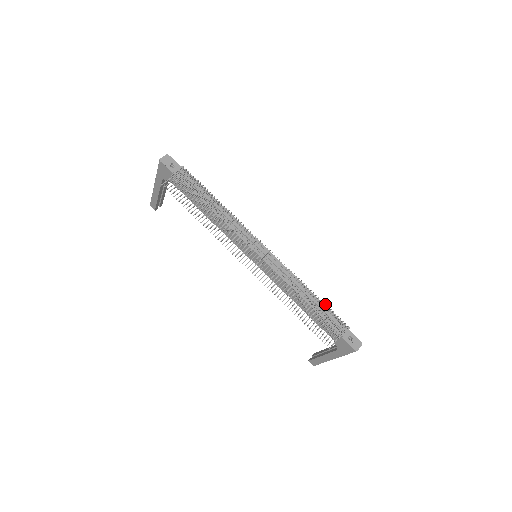
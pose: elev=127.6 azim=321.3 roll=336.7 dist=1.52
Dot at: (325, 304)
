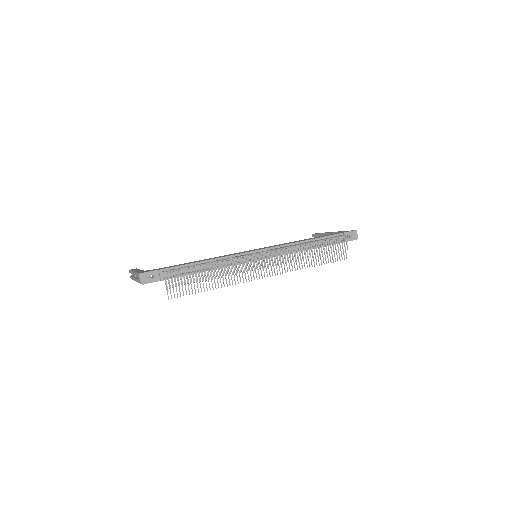
Dot at: occluded
